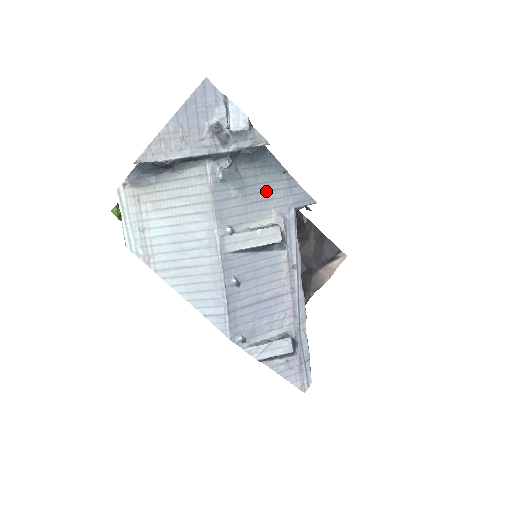
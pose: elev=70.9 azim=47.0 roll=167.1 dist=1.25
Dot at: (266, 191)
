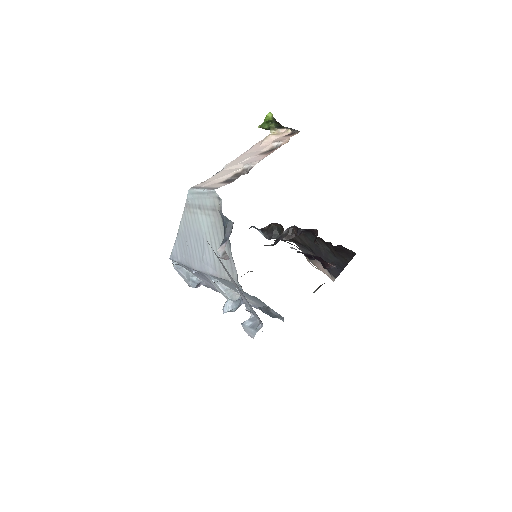
Dot at: (260, 303)
